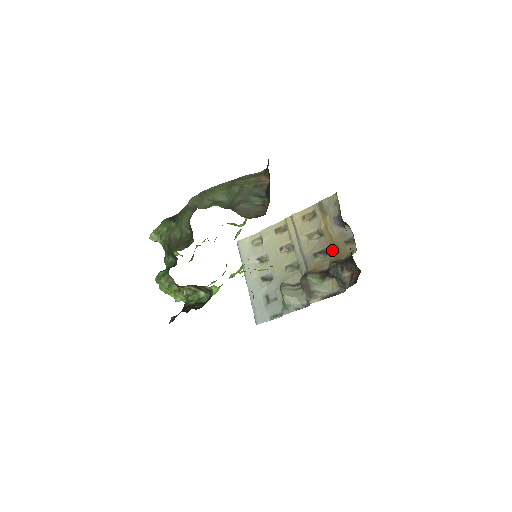
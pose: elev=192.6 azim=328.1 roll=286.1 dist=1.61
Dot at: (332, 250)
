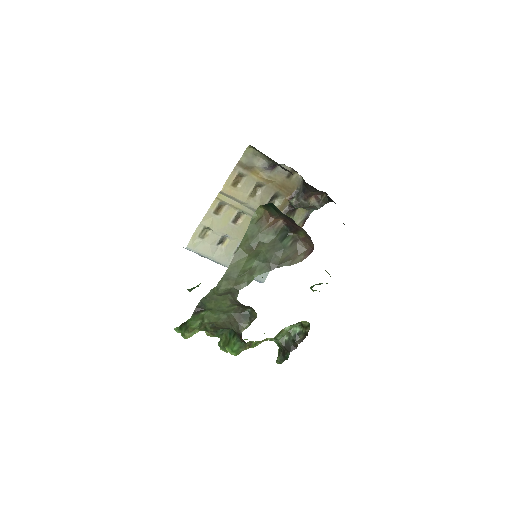
Dot at: (281, 191)
